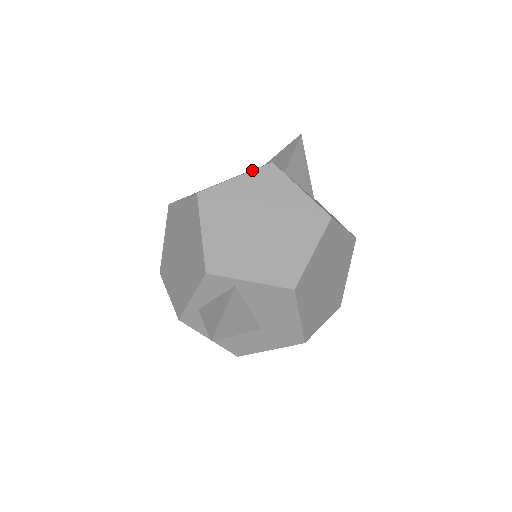
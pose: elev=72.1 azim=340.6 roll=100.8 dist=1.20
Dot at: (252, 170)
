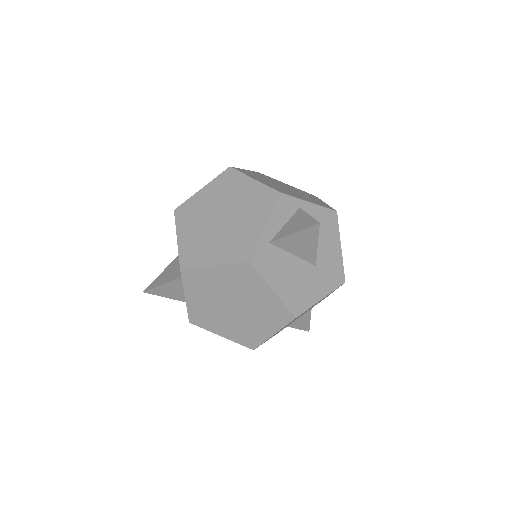
Dot at: (251, 171)
